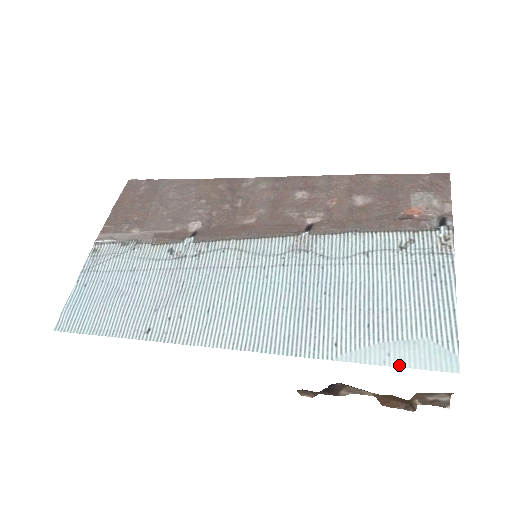
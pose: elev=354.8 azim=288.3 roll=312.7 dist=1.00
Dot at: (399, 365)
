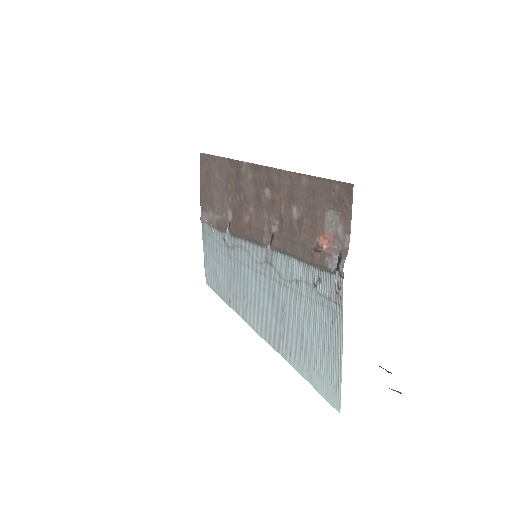
Dot at: (315, 388)
